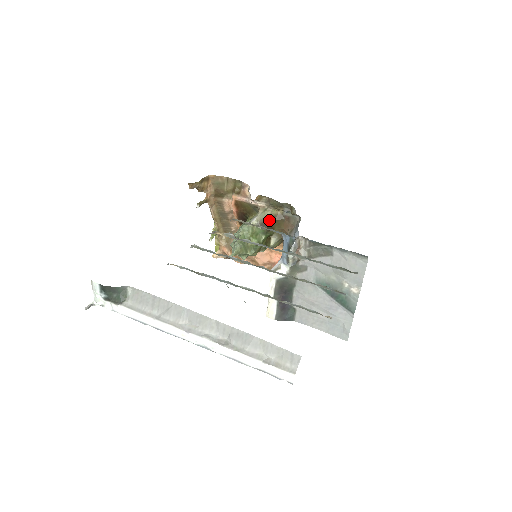
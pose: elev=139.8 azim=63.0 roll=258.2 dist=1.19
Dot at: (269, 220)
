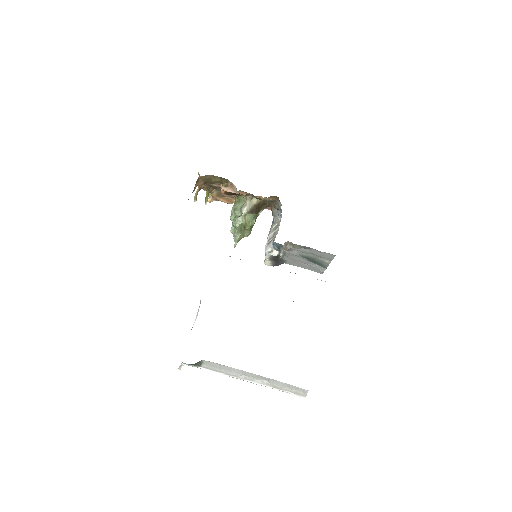
Dot at: (256, 206)
